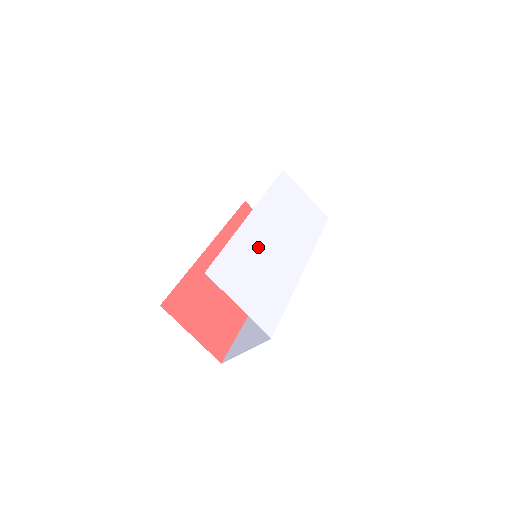
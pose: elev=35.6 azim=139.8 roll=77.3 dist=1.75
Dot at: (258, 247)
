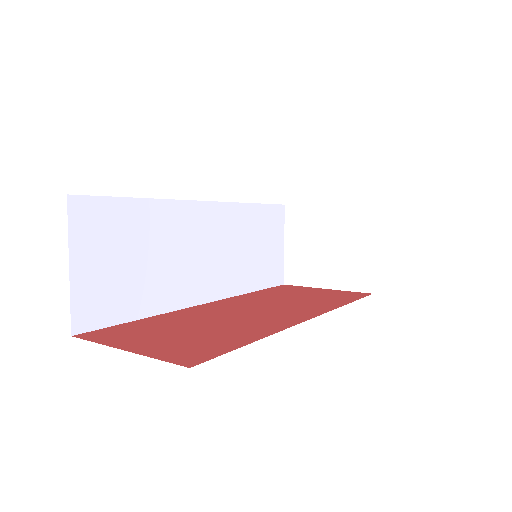
Dot at: occluded
